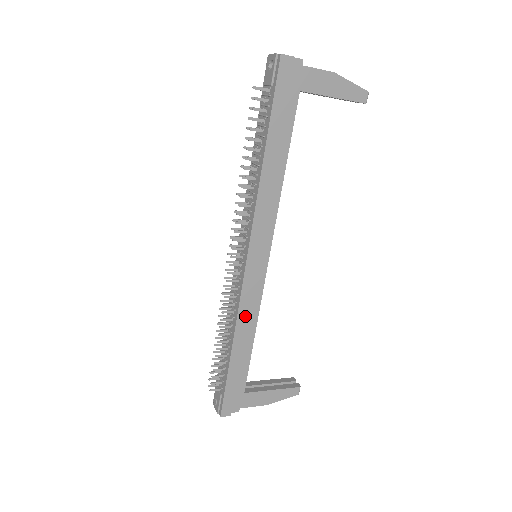
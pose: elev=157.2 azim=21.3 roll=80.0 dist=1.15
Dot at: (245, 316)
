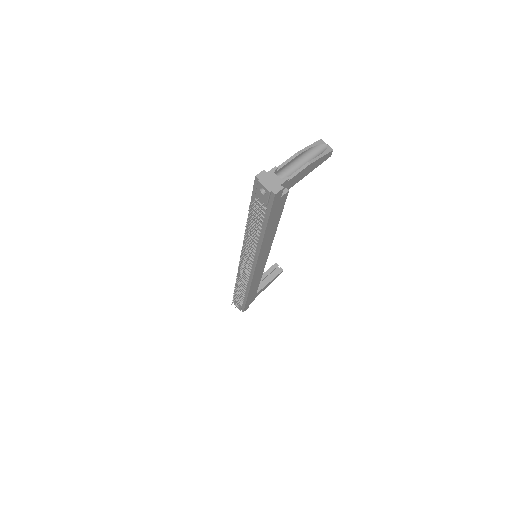
Dot at: (255, 282)
